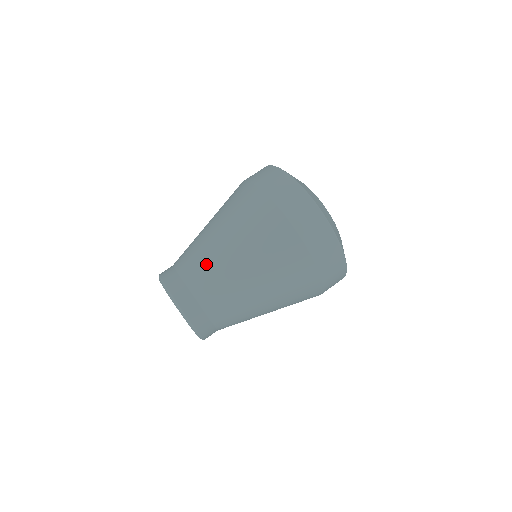
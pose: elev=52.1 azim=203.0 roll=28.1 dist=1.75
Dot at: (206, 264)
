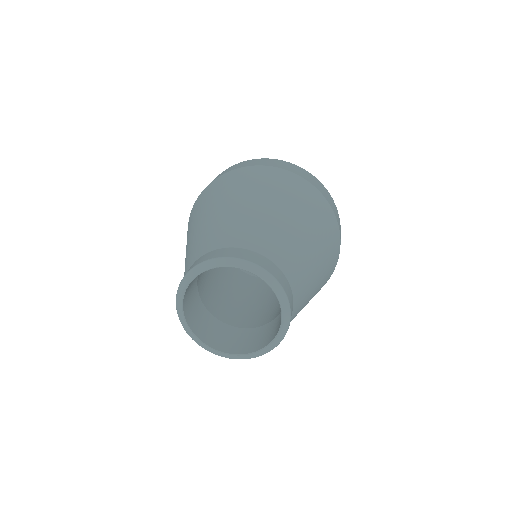
Dot at: (211, 230)
